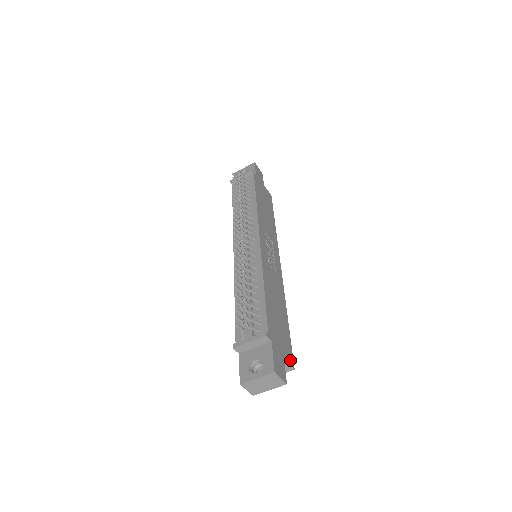
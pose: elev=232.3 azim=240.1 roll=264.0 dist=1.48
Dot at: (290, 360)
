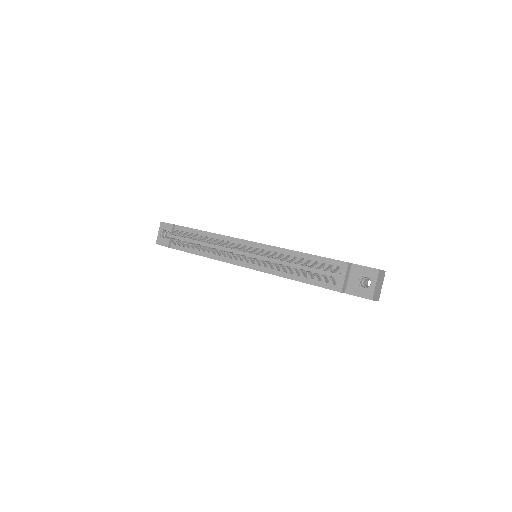
Dot at: occluded
